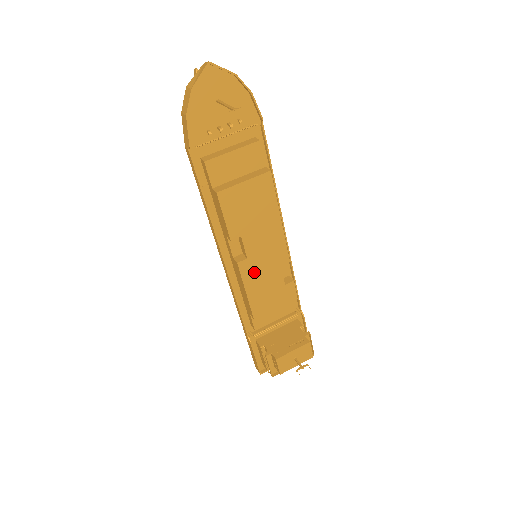
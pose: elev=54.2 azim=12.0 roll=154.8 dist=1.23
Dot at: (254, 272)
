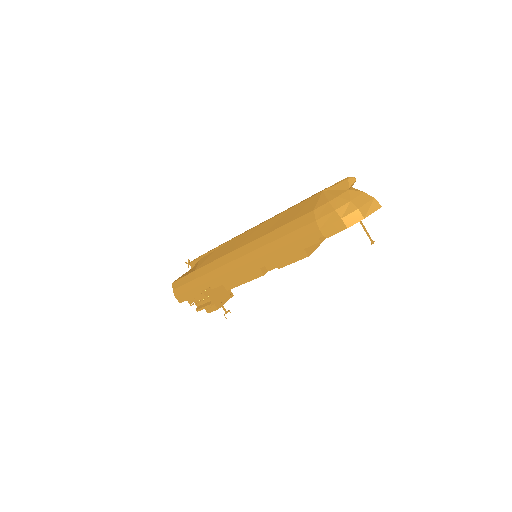
Dot at: occluded
